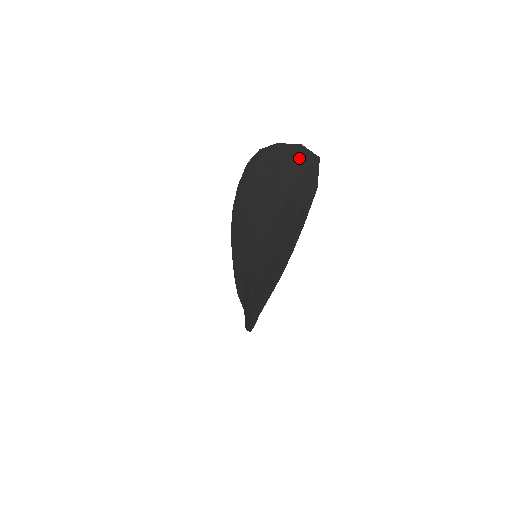
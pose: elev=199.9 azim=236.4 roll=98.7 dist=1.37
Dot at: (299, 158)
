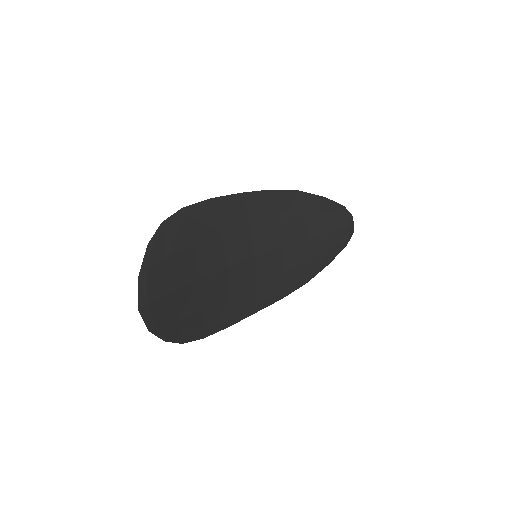
Dot at: (148, 283)
